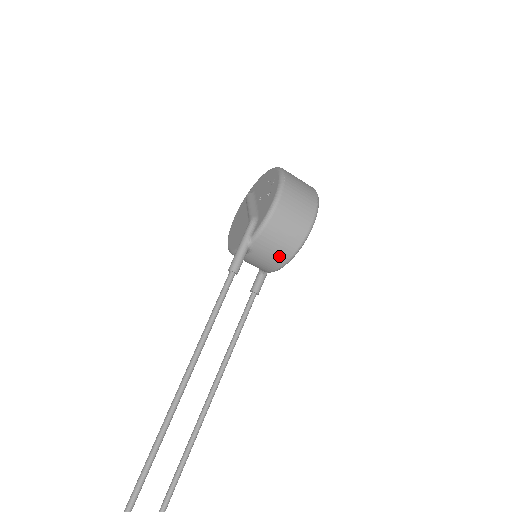
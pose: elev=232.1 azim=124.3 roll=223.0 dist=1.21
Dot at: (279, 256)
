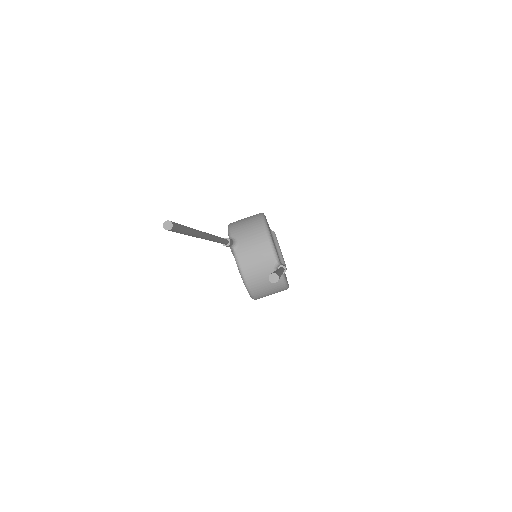
Dot at: (255, 228)
